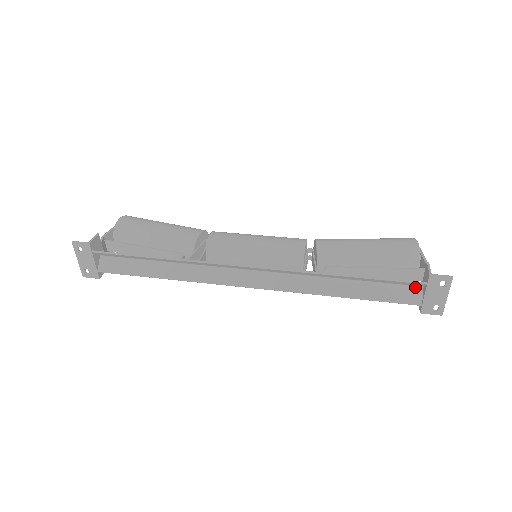
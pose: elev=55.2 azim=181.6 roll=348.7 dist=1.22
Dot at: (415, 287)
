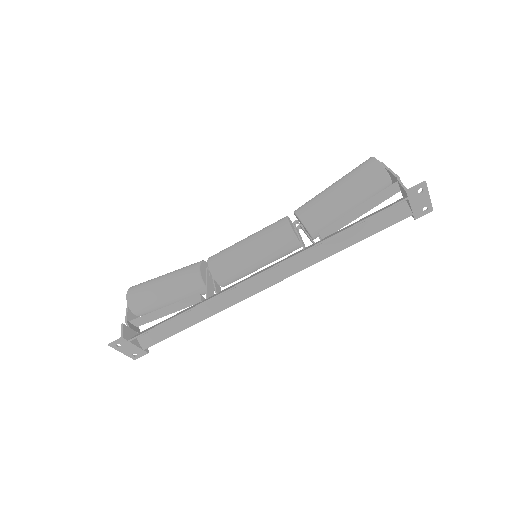
Dot at: occluded
